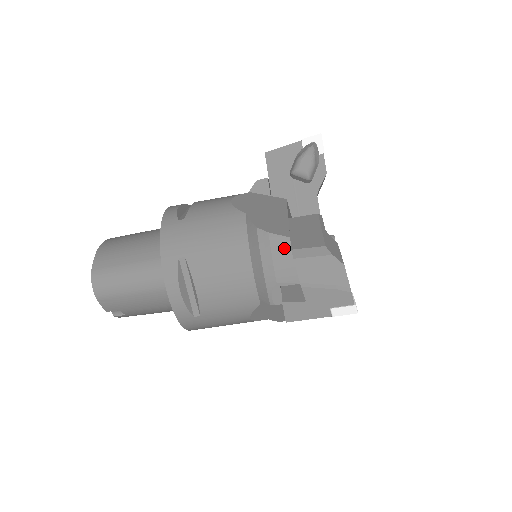
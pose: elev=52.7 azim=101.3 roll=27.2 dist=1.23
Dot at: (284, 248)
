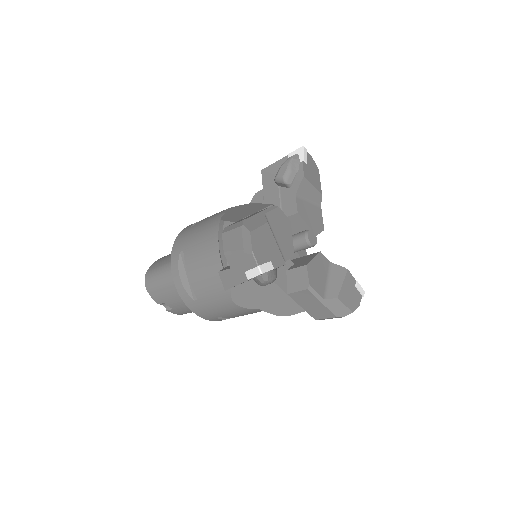
Dot at: occluded
